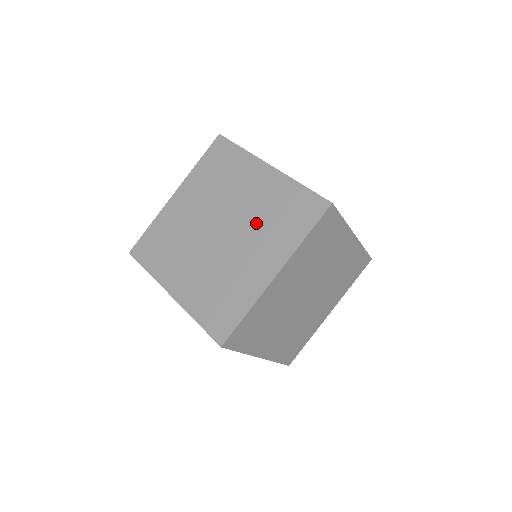
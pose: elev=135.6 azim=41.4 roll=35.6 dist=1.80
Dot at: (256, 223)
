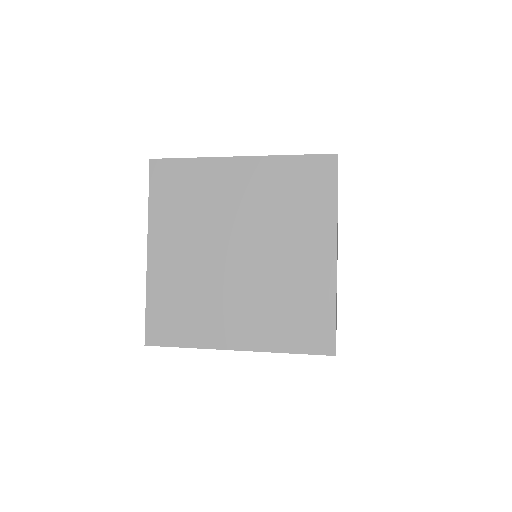
Dot at: (273, 221)
